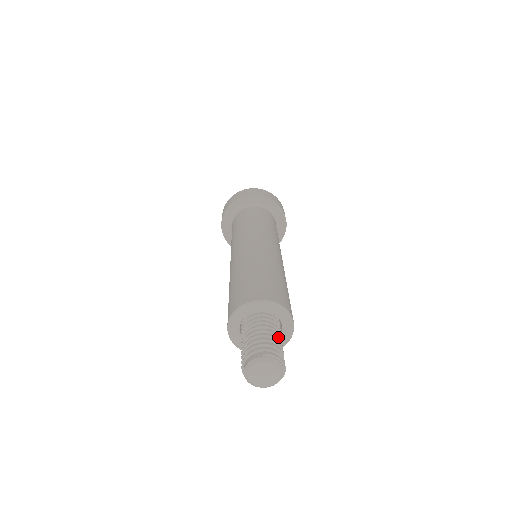
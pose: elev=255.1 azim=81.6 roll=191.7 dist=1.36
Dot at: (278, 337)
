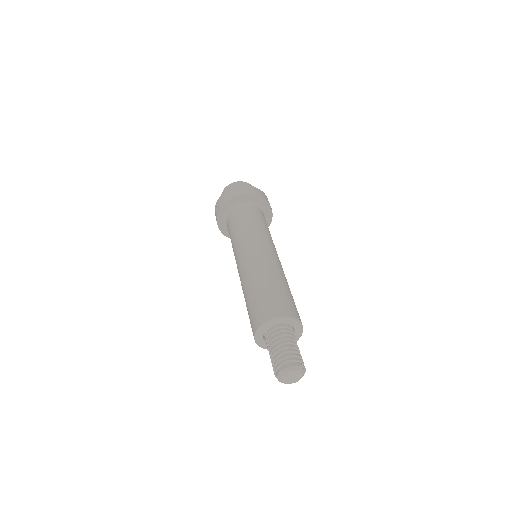
Dot at: occluded
